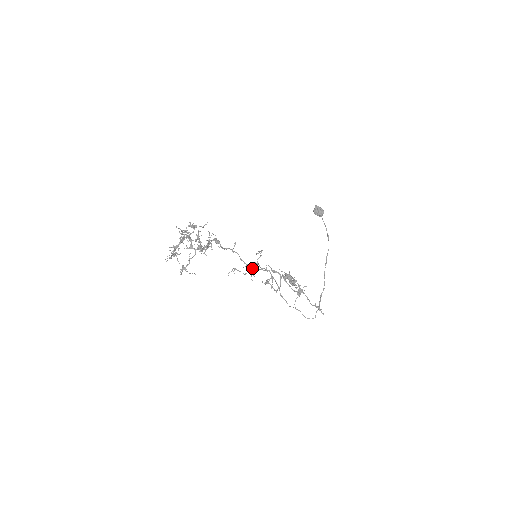
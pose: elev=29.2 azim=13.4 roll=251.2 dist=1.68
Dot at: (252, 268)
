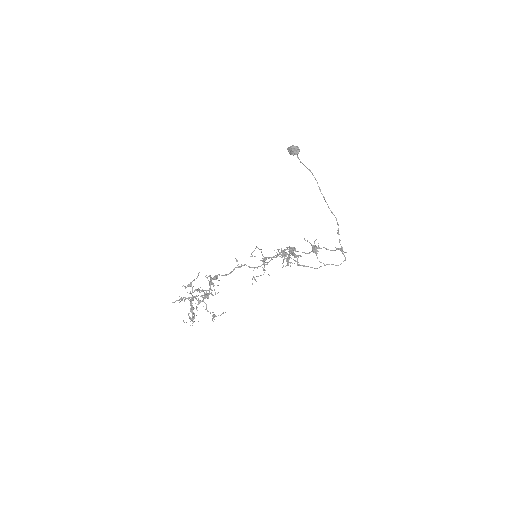
Dot at: (262, 267)
